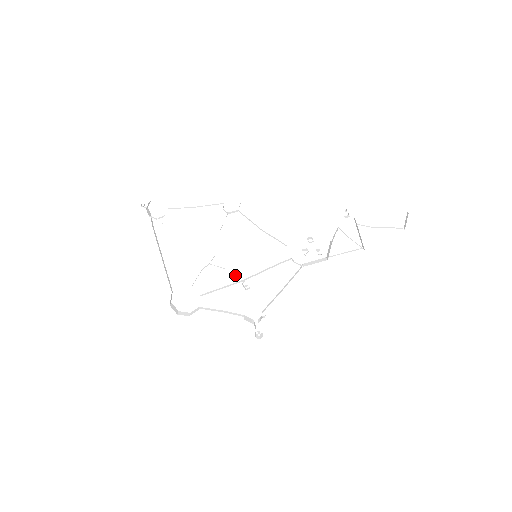
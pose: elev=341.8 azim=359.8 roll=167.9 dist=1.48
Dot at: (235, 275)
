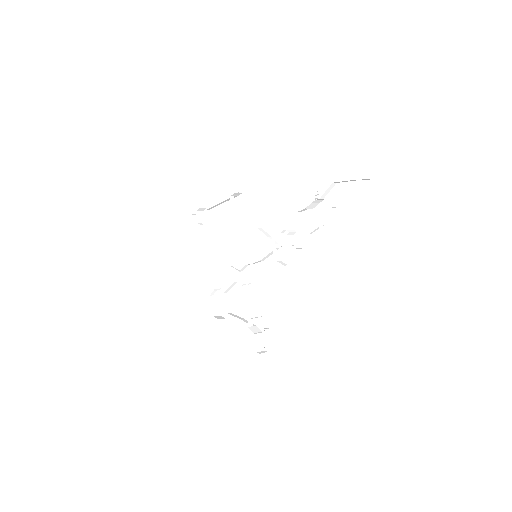
Dot at: (248, 279)
